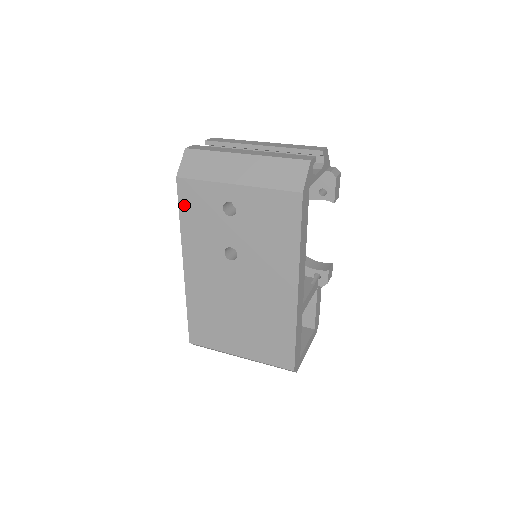
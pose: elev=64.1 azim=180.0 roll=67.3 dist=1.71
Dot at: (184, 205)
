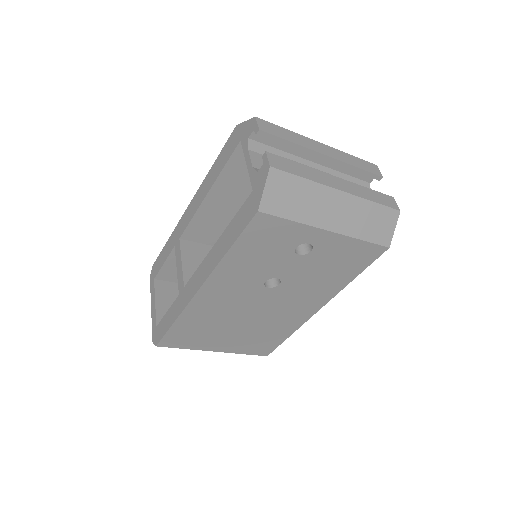
Dot at: (247, 238)
